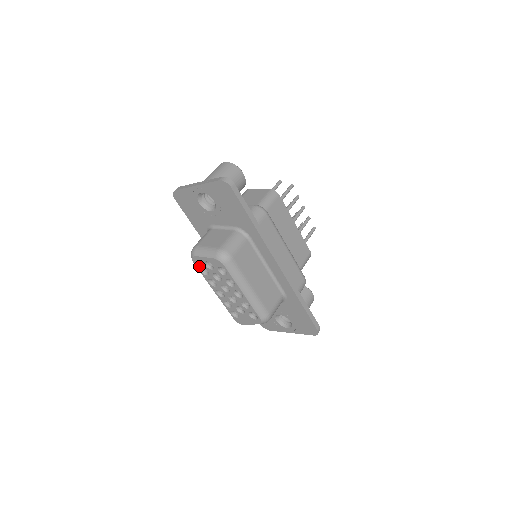
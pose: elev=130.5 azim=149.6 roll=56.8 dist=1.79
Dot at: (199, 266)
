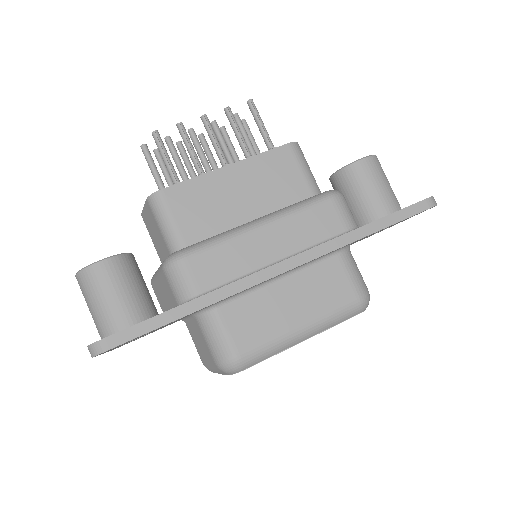
Dot at: occluded
